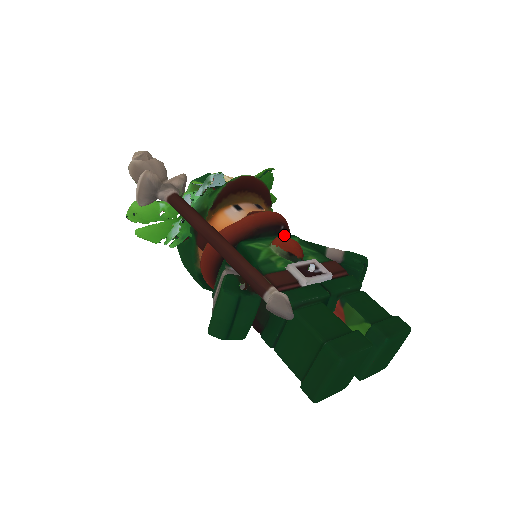
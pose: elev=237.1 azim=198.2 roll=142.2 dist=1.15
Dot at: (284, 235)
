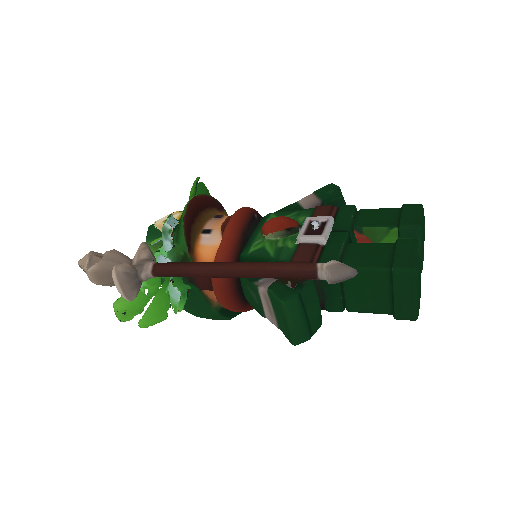
Dot at: (261, 221)
